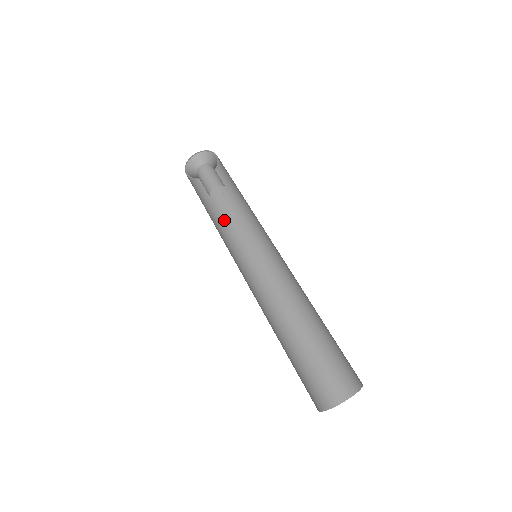
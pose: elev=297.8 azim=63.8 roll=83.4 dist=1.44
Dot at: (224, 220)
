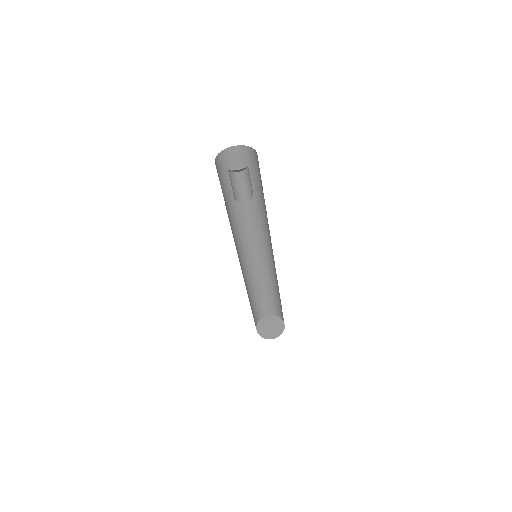
Dot at: occluded
